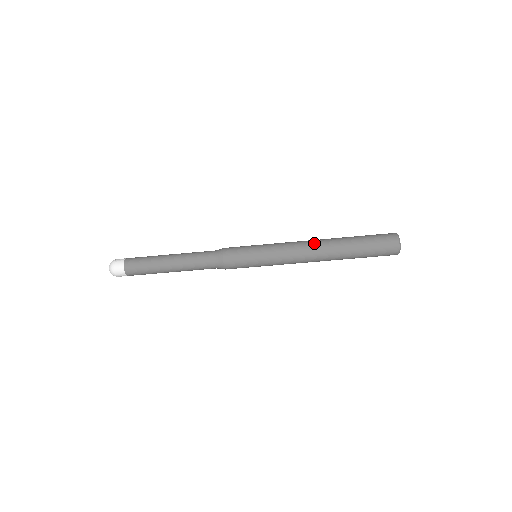
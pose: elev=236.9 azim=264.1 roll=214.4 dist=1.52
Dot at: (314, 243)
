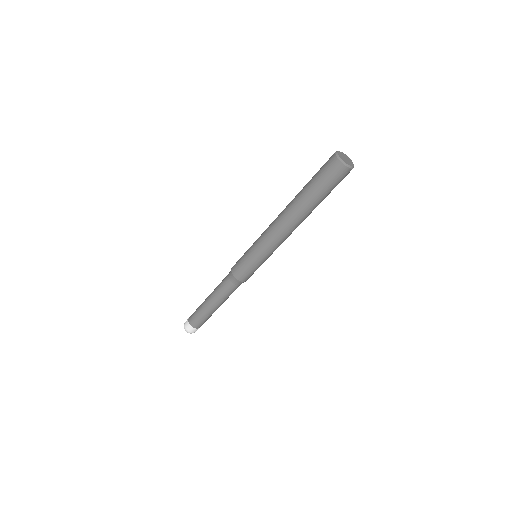
Dot at: (281, 212)
